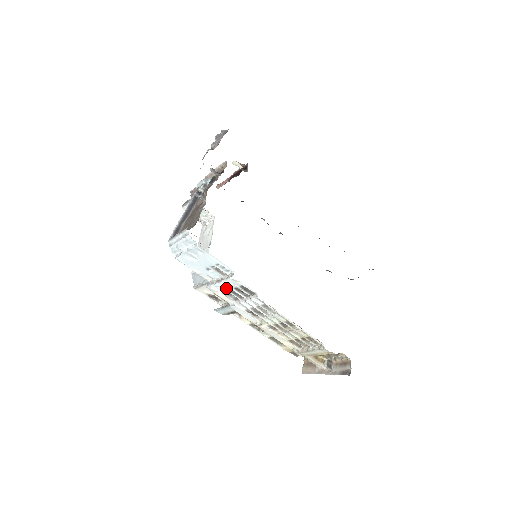
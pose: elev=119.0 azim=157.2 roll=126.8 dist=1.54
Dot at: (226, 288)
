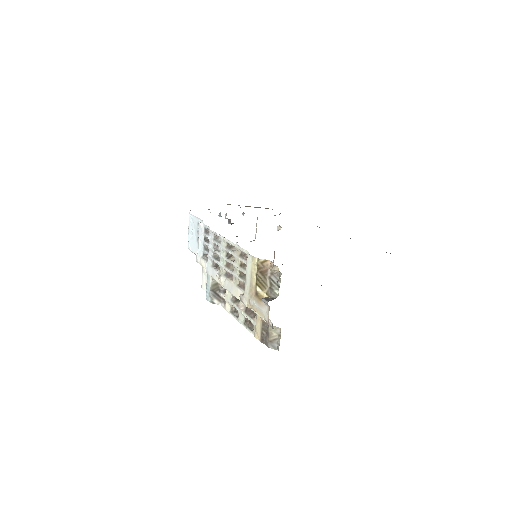
Dot at: (202, 247)
